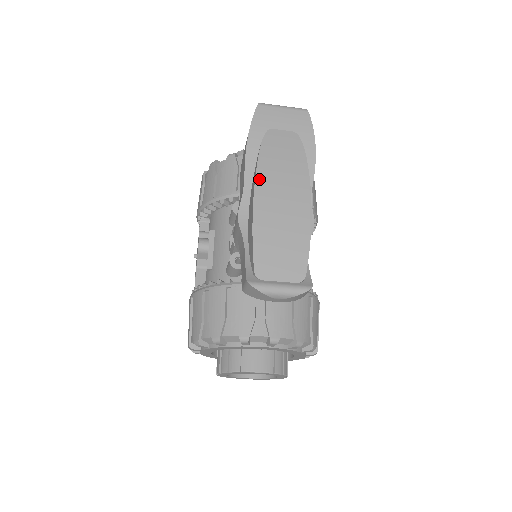
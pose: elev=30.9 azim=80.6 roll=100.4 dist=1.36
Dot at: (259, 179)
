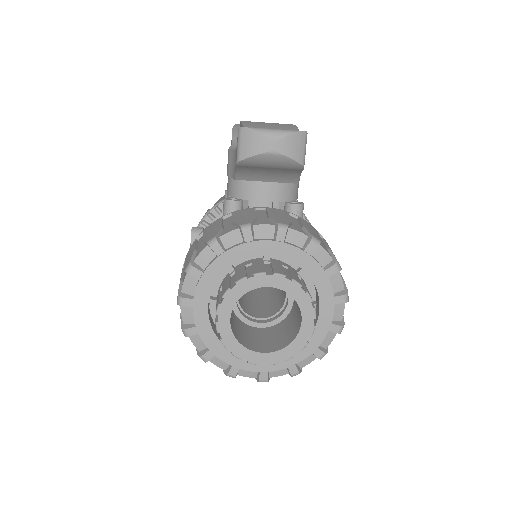
Dot at: occluded
